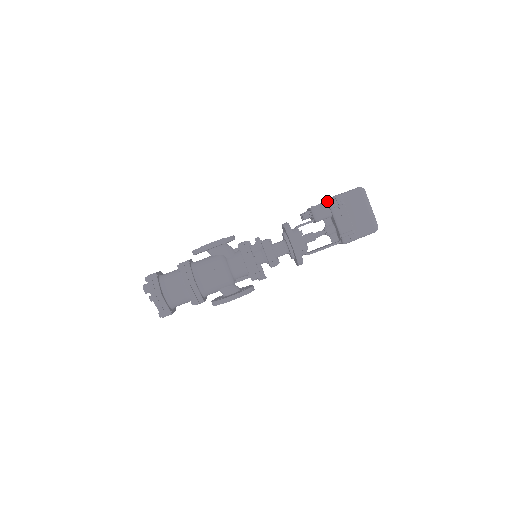
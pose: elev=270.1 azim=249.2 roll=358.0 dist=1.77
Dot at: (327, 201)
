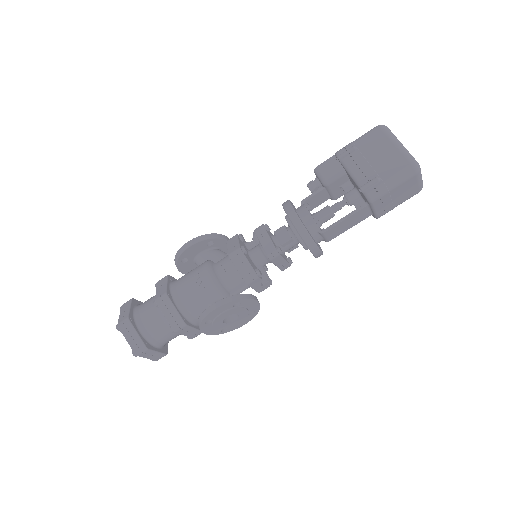
Dot at: (334, 155)
